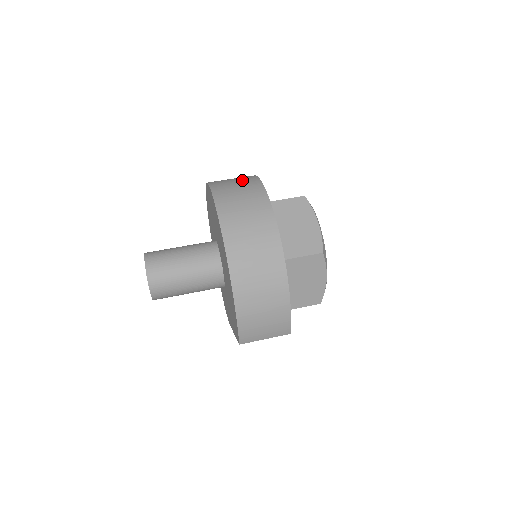
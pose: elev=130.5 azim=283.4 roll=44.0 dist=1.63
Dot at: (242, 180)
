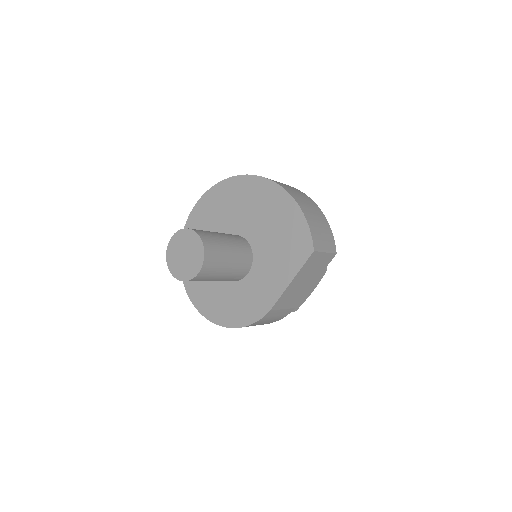
Dot at: occluded
